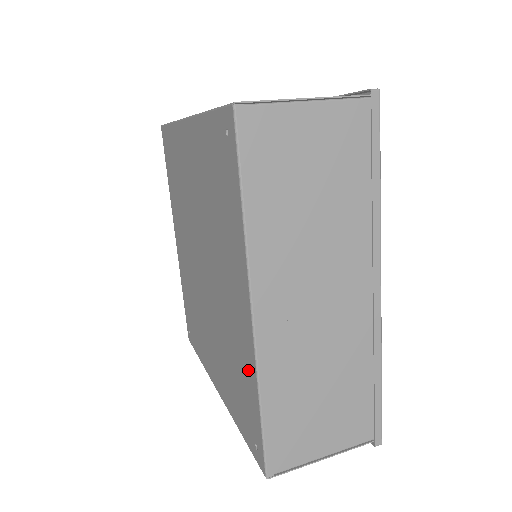
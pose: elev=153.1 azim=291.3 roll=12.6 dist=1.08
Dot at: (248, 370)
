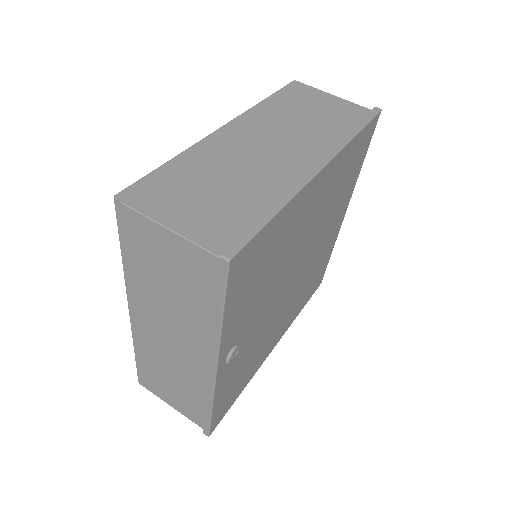
Dot at: occluded
